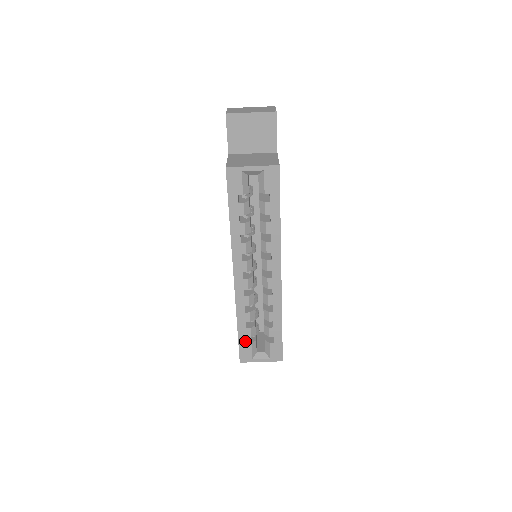
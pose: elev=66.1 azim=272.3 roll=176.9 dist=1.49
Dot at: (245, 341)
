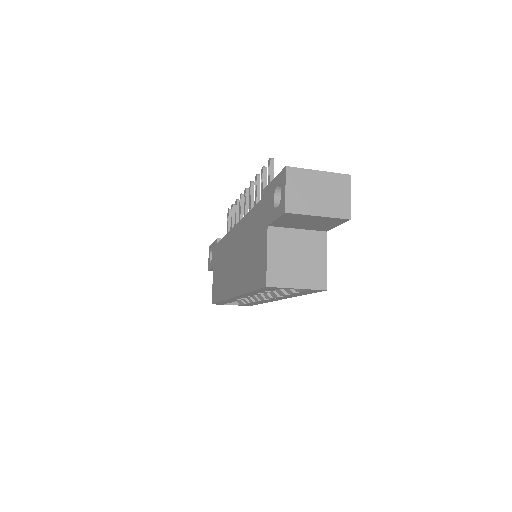
Dot at: (223, 303)
